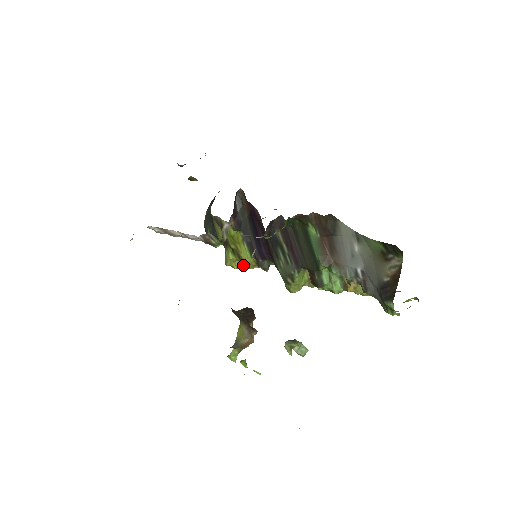
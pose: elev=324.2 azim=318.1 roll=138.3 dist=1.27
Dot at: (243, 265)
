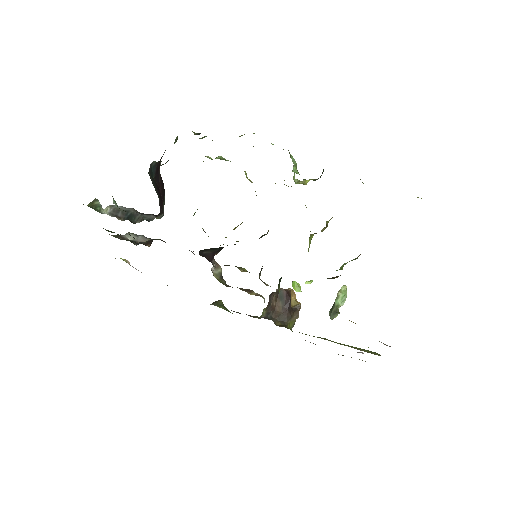
Dot at: occluded
